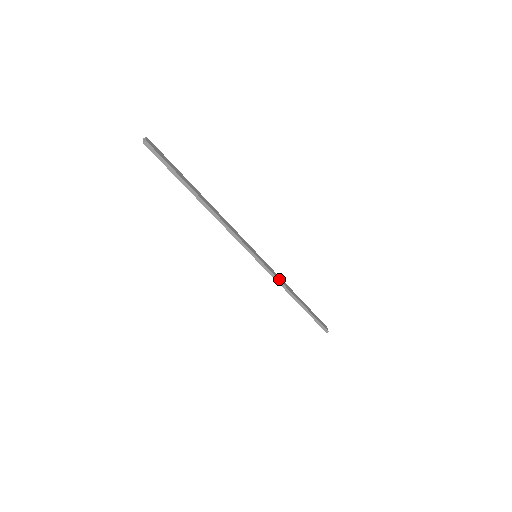
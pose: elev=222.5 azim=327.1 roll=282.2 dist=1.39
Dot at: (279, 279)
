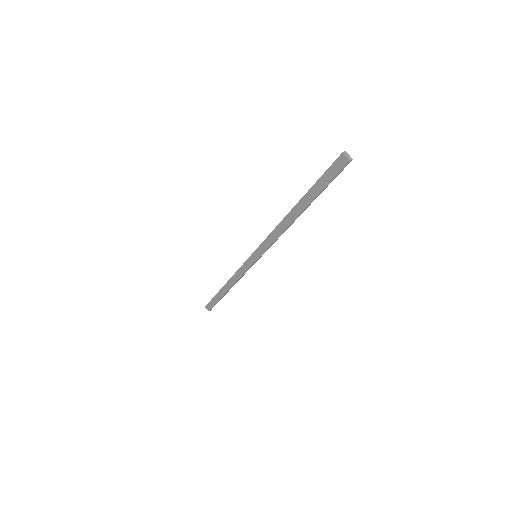
Dot at: occluded
